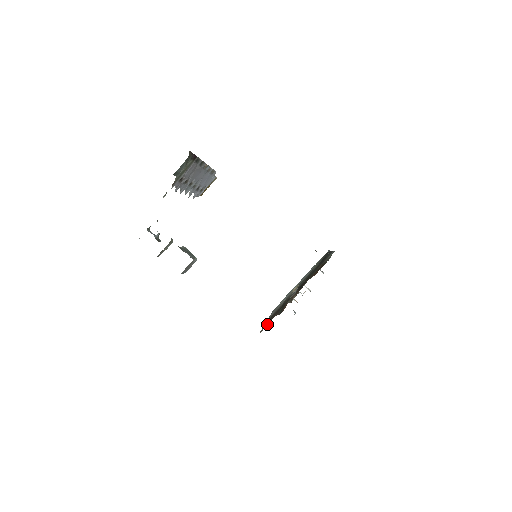
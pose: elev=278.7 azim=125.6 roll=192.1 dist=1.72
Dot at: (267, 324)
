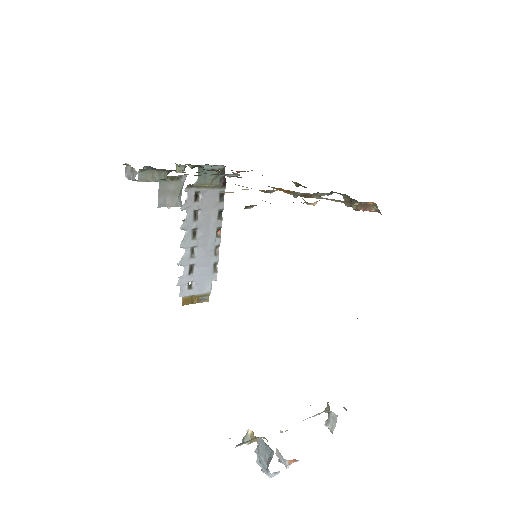
Dot at: occluded
